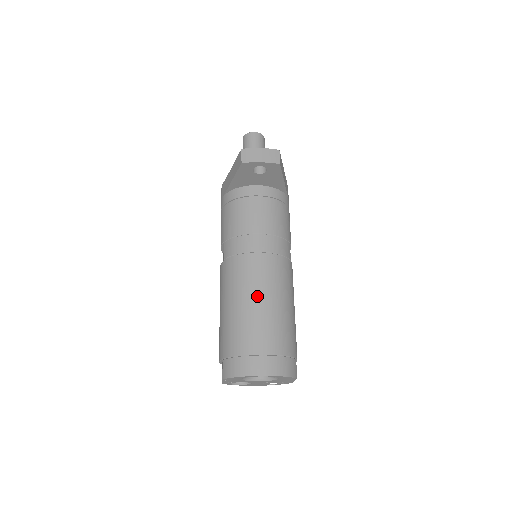
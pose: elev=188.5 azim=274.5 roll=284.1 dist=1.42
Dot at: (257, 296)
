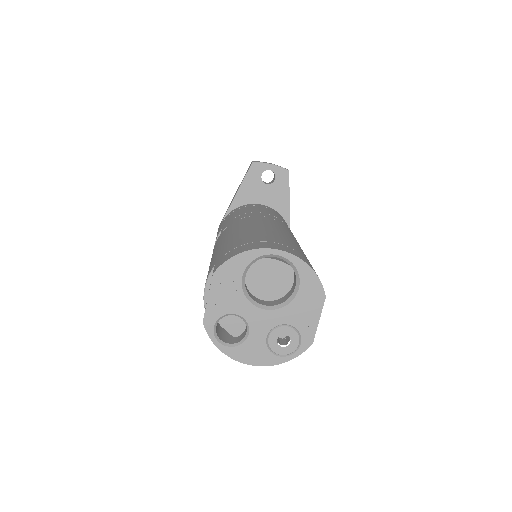
Dot at: (266, 226)
